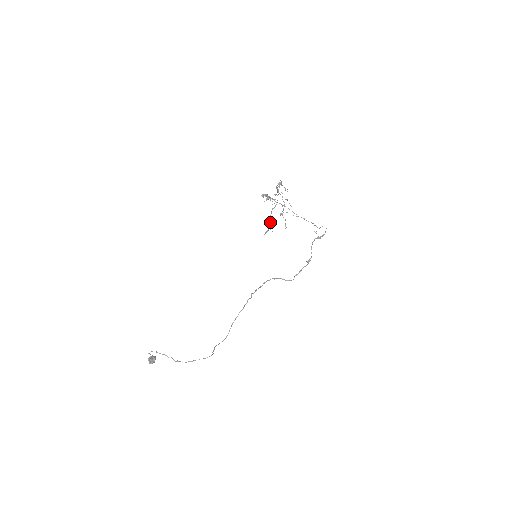
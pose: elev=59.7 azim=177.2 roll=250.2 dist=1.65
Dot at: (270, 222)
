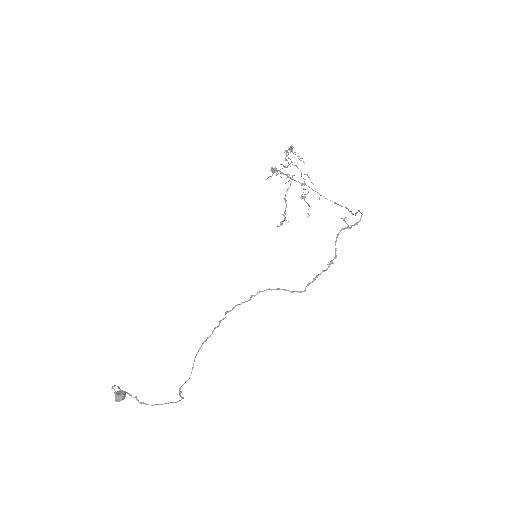
Dot at: (285, 208)
